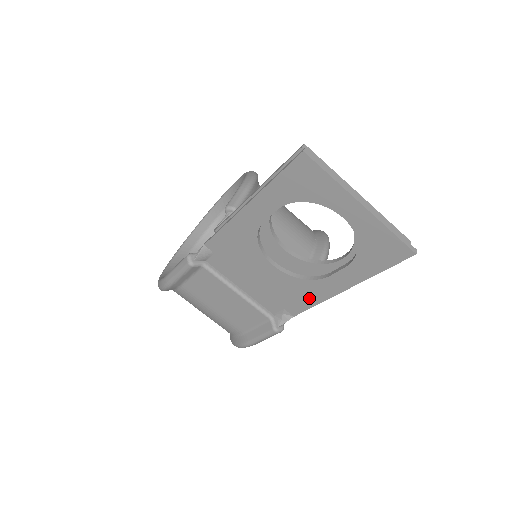
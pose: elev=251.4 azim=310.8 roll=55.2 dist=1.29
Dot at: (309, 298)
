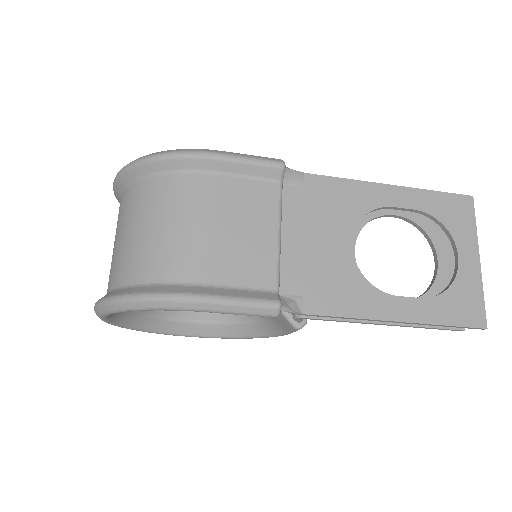
Dot at: (349, 304)
